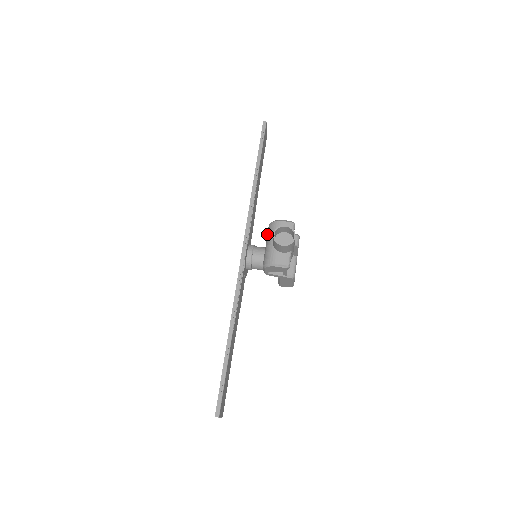
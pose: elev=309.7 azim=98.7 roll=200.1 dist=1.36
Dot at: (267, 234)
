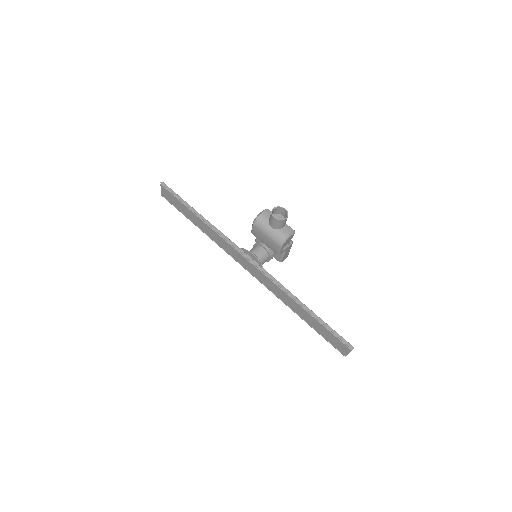
Dot at: (259, 230)
